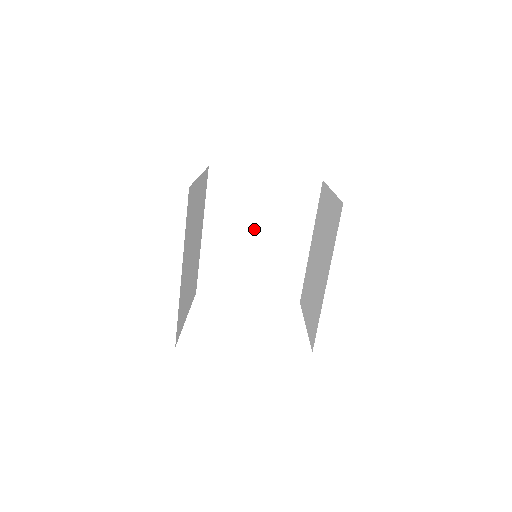
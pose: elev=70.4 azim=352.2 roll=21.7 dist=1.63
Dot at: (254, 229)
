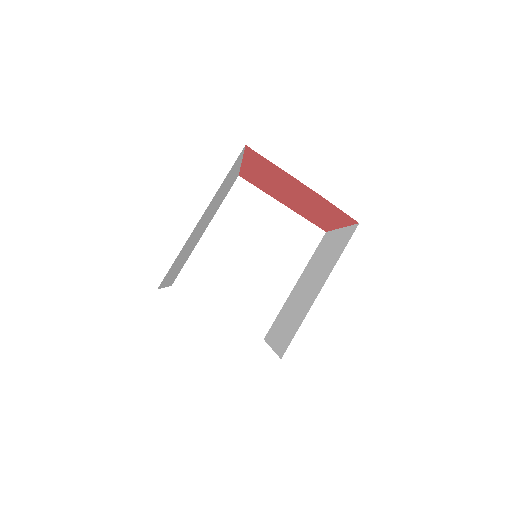
Dot at: (252, 248)
